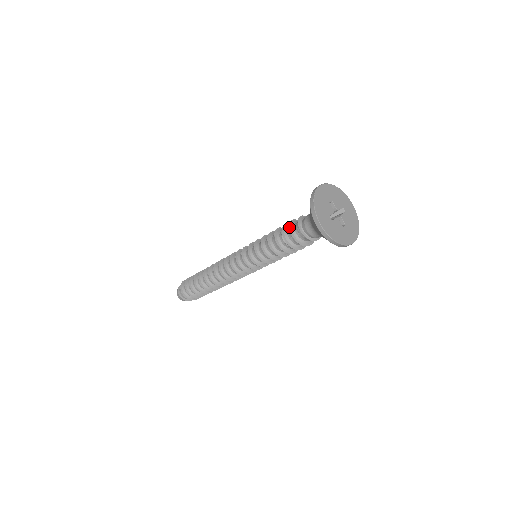
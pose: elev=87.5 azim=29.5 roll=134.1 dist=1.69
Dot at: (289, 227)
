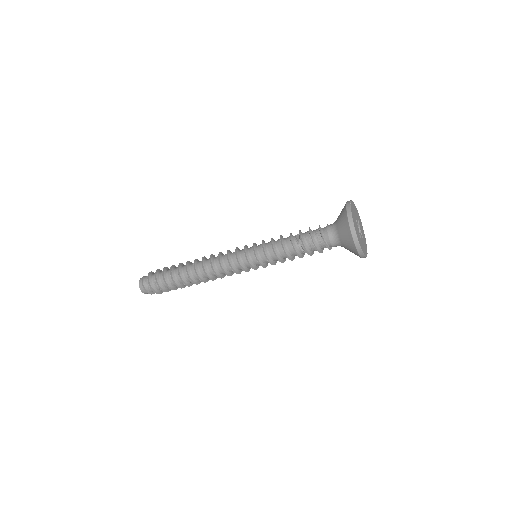
Dot at: (312, 240)
